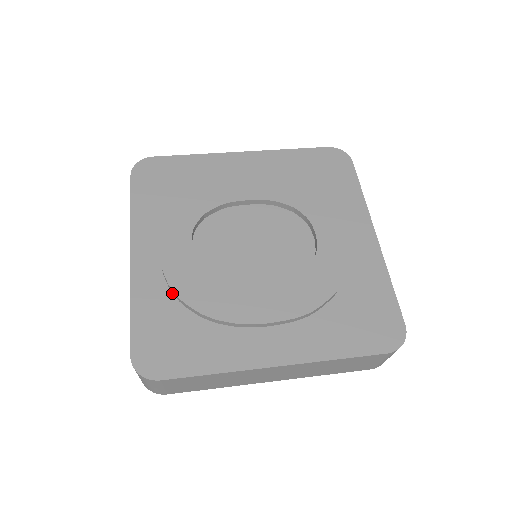
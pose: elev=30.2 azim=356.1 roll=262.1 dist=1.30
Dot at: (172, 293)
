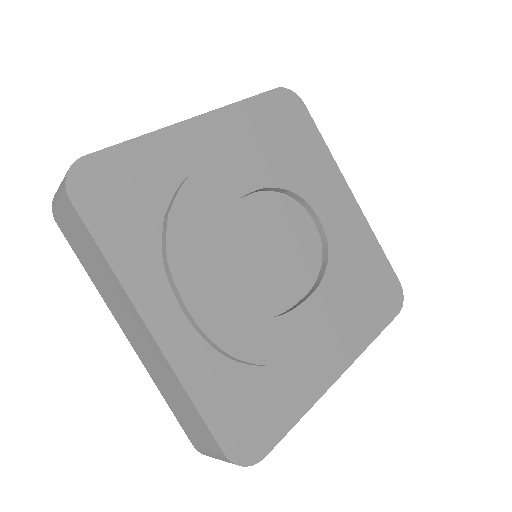
Dot at: (224, 356)
